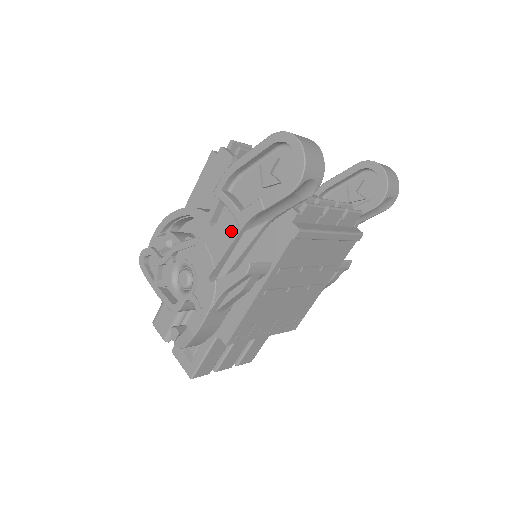
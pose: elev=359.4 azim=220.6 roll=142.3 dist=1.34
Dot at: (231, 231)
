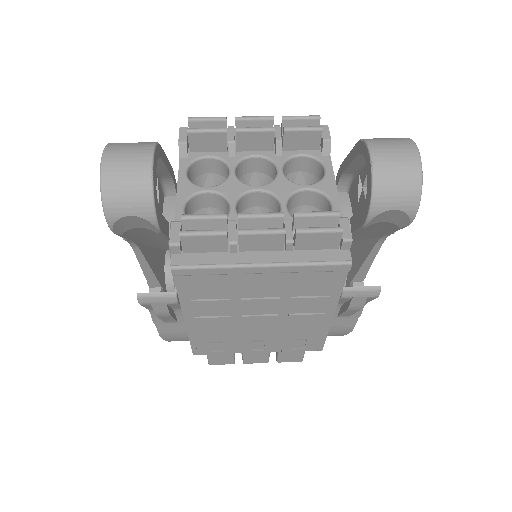
Dot at: occluded
